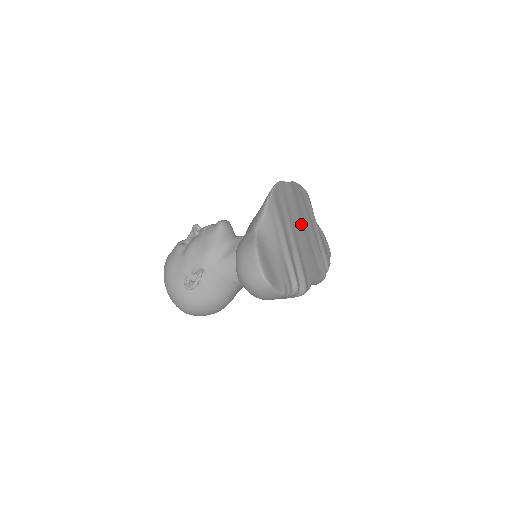
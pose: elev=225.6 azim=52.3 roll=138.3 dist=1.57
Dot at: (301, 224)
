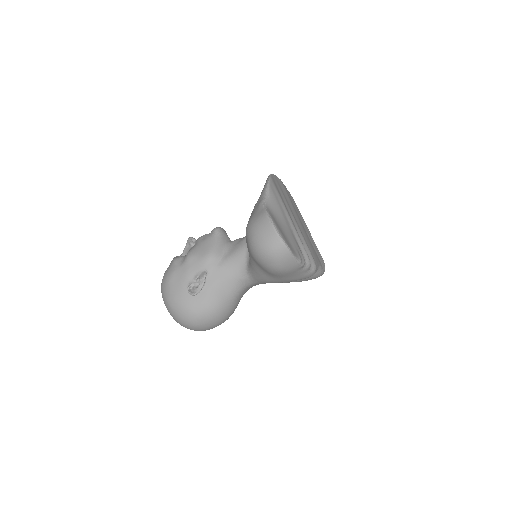
Dot at: (297, 215)
